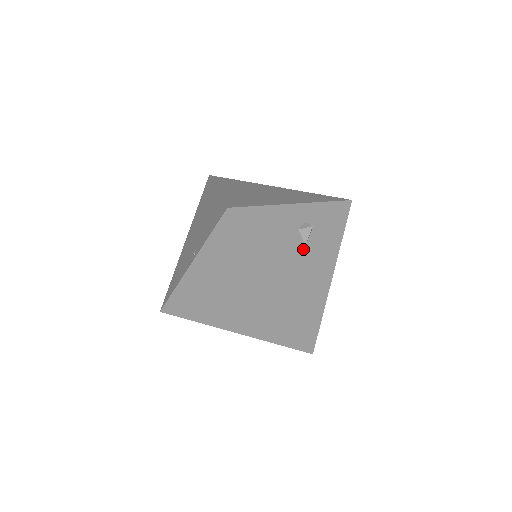
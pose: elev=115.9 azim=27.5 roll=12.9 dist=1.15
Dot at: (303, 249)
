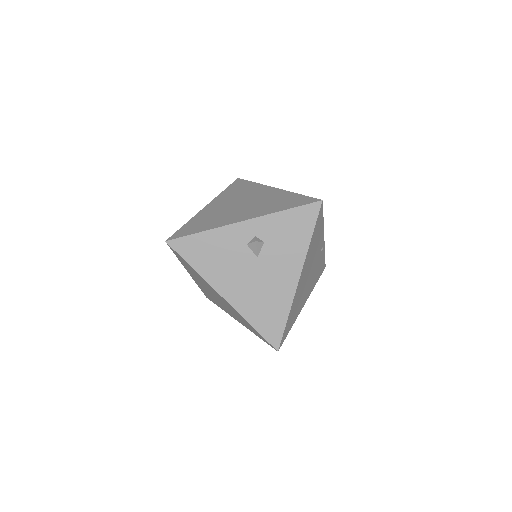
Dot at: (255, 261)
